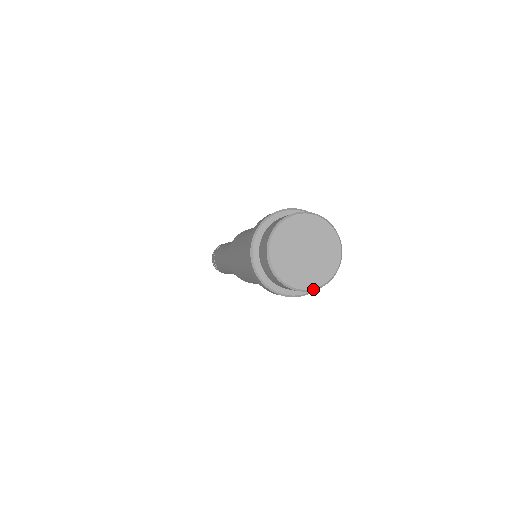
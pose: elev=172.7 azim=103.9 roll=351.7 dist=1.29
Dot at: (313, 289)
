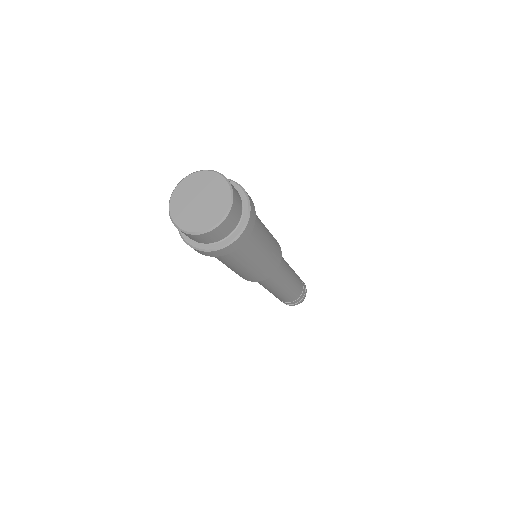
Dot at: (199, 233)
